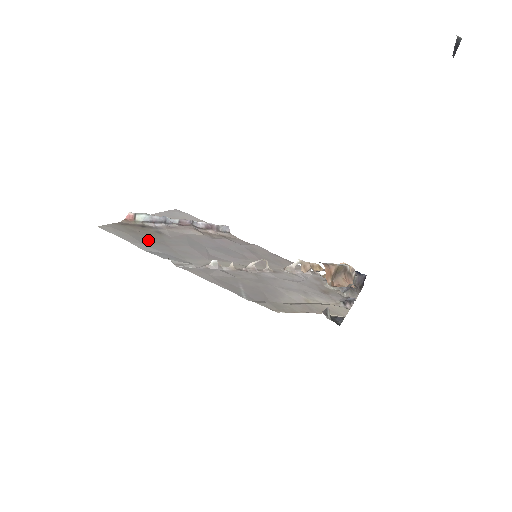
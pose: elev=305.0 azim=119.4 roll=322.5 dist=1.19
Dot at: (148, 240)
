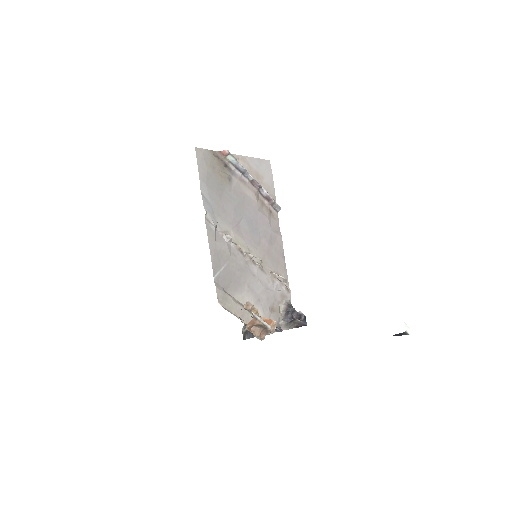
Dot at: (214, 183)
